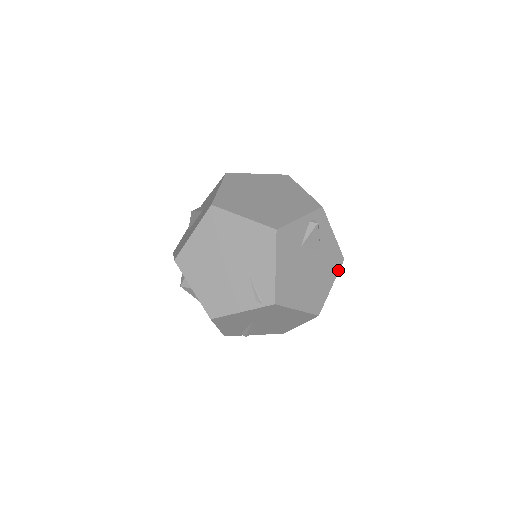
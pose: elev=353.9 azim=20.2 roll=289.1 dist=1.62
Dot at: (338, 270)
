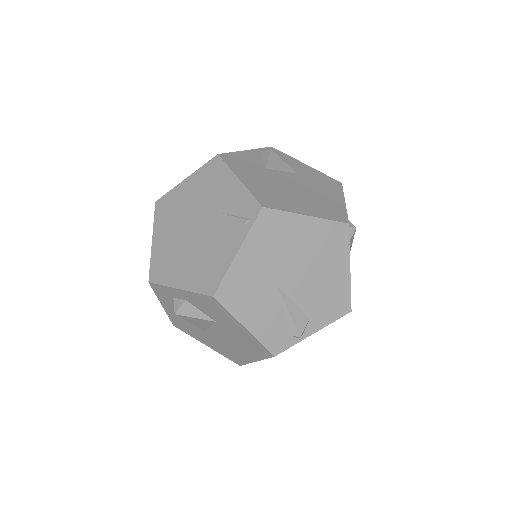
Dot at: (341, 190)
